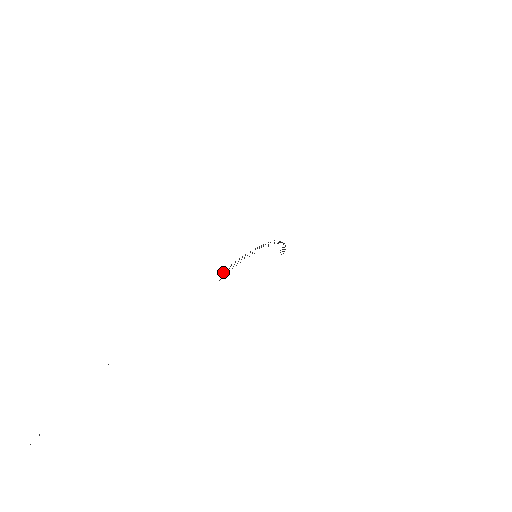
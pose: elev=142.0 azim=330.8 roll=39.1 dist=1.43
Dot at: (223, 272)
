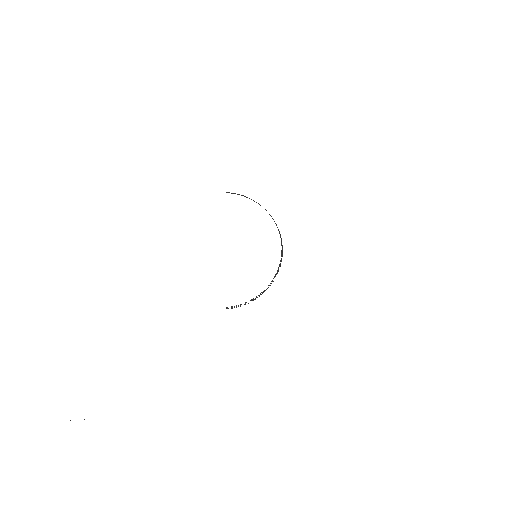
Dot at: occluded
